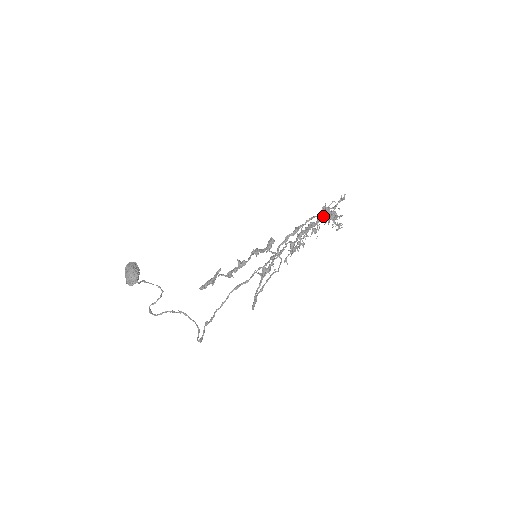
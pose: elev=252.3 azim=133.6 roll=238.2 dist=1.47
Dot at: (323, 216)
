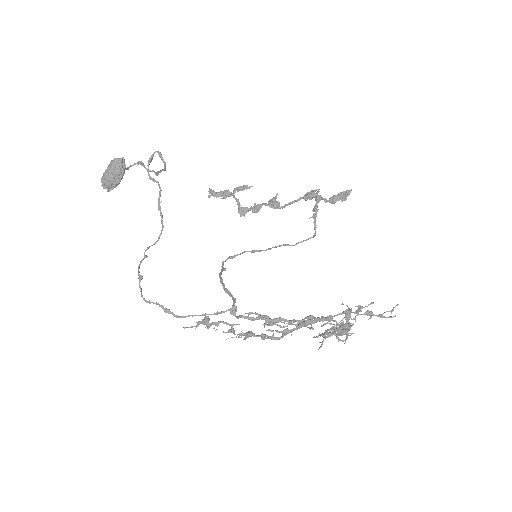
Dot at: (317, 336)
